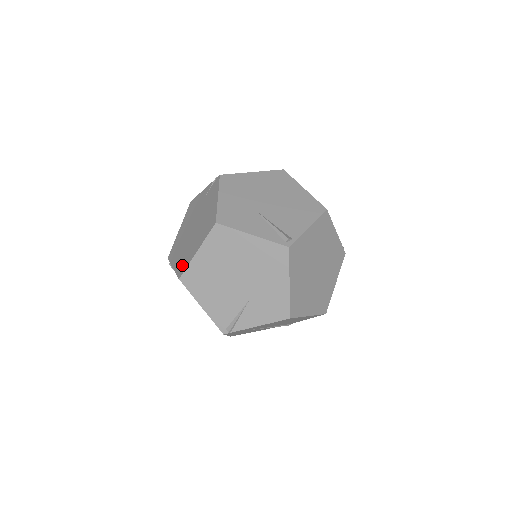
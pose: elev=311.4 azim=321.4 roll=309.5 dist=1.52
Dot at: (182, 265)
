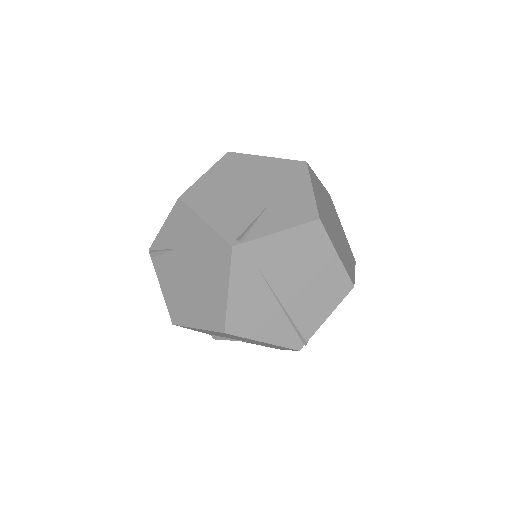
Dot at: occluded
